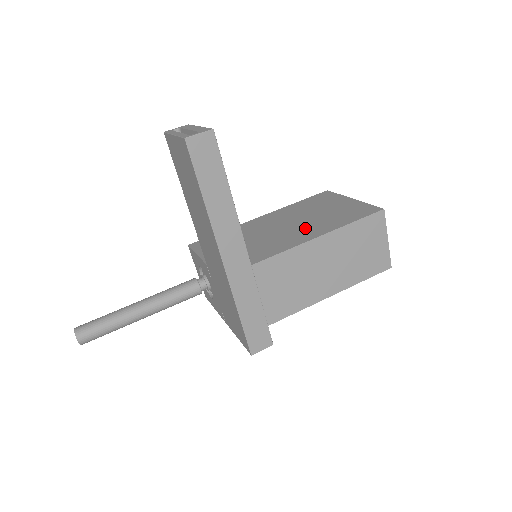
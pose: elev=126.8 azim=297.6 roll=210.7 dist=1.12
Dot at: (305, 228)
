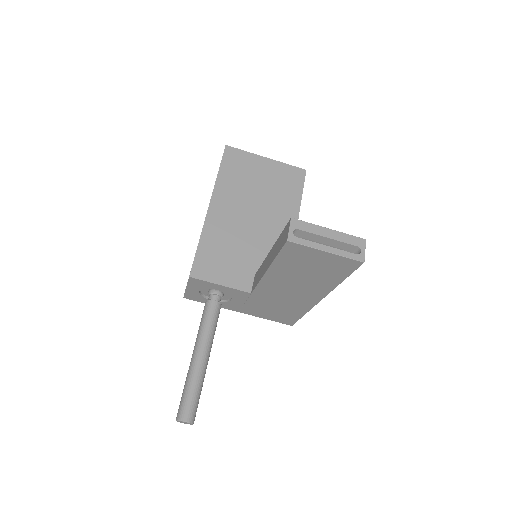
Dot at: (275, 213)
